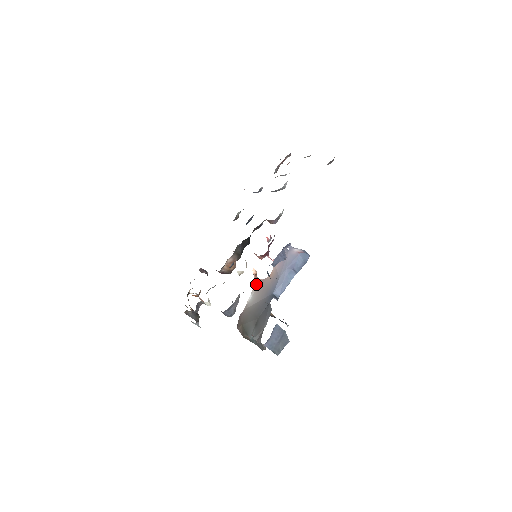
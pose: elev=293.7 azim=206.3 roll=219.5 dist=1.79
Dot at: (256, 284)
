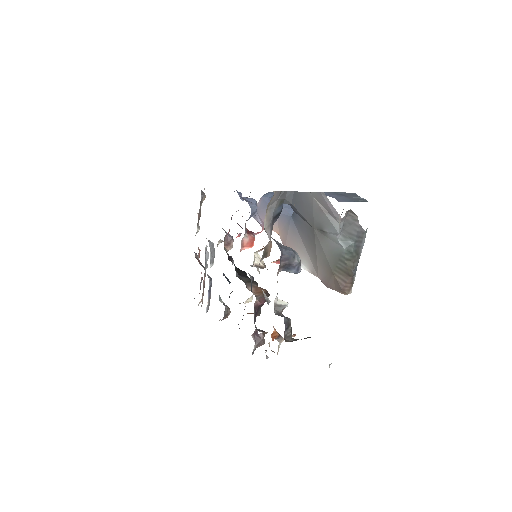
Dot at: occluded
